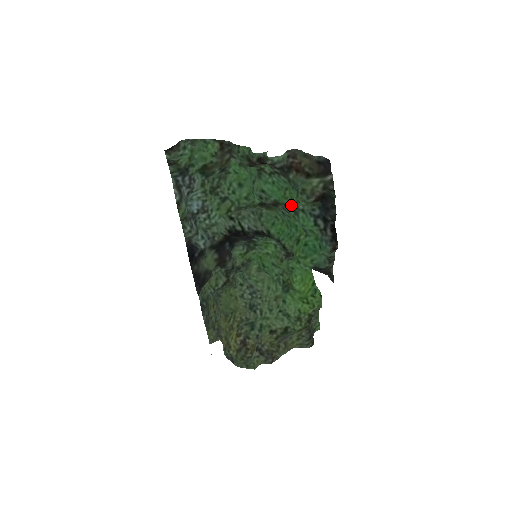
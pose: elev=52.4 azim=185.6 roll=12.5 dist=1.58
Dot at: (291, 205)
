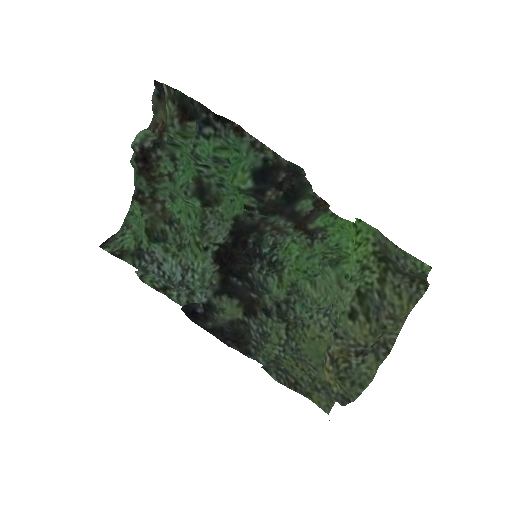
Dot at: (191, 159)
